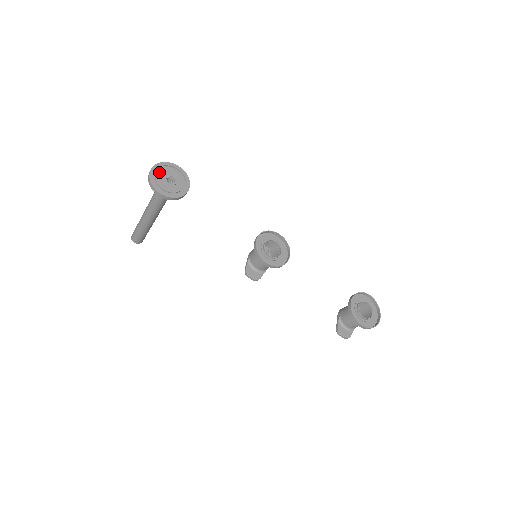
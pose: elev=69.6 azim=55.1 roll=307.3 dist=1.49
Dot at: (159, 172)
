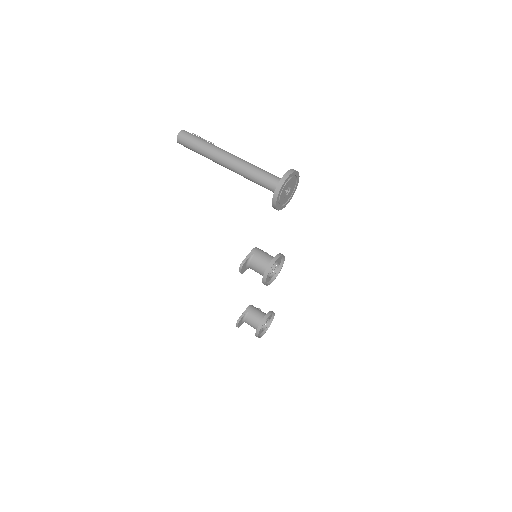
Dot at: (290, 181)
